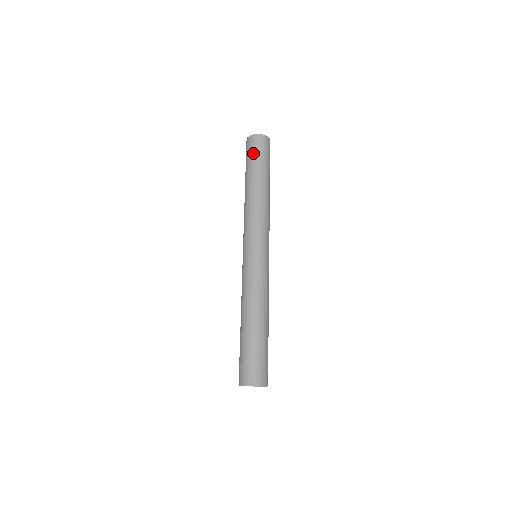
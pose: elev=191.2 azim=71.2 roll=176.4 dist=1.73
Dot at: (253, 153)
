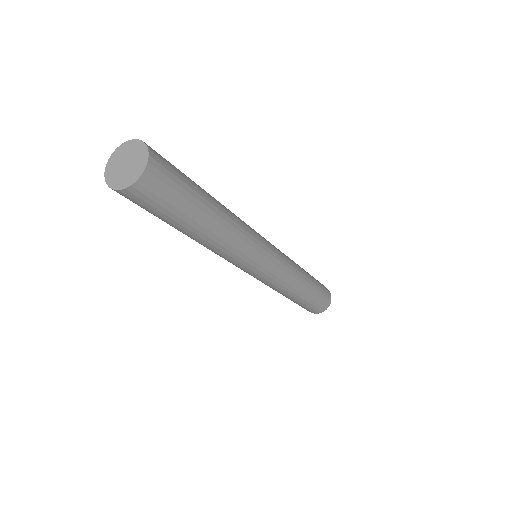
Dot at: occluded
